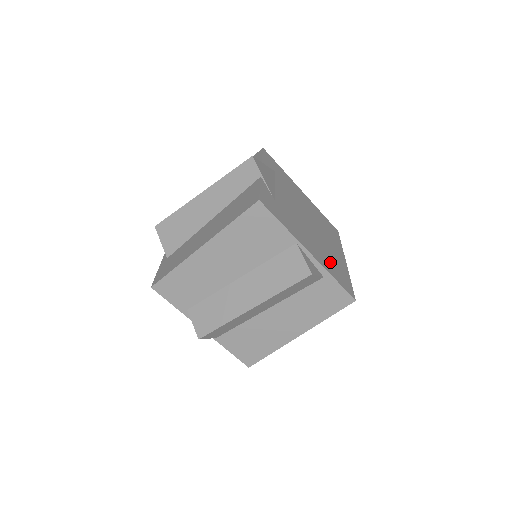
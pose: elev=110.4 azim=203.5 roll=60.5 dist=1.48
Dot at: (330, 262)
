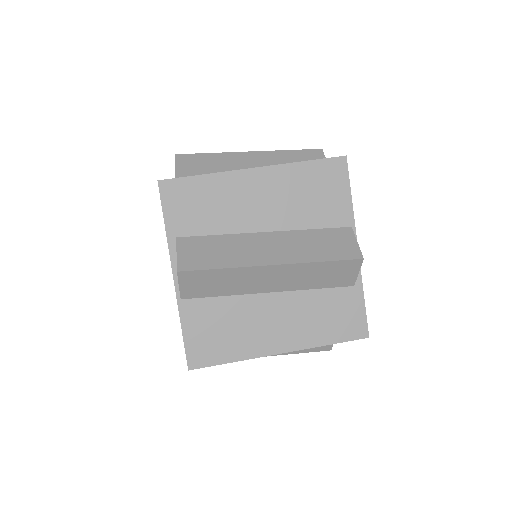
Dot at: occluded
